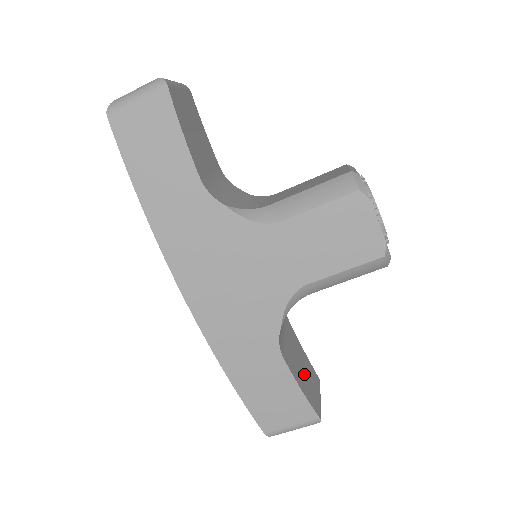
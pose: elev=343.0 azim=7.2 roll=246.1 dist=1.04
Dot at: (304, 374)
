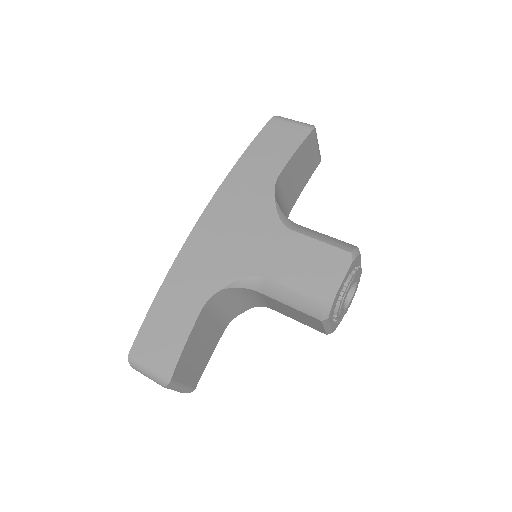
Dot at: (195, 354)
